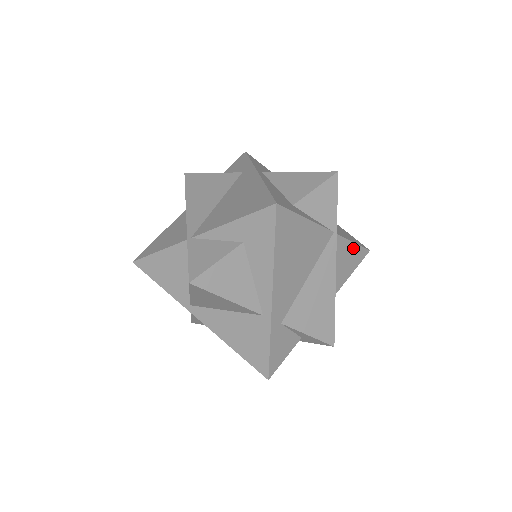
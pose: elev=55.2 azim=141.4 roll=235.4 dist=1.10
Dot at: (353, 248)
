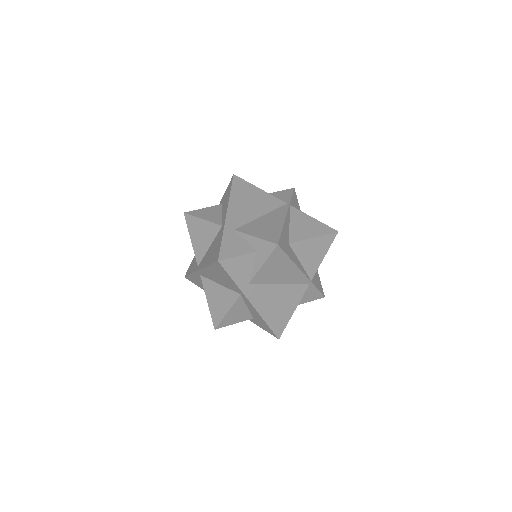
Dot at: (314, 221)
